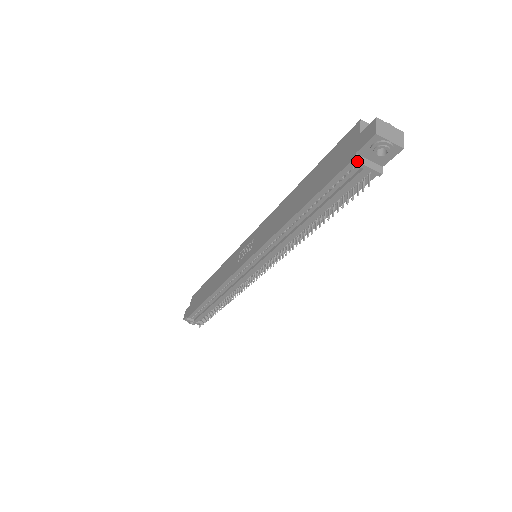
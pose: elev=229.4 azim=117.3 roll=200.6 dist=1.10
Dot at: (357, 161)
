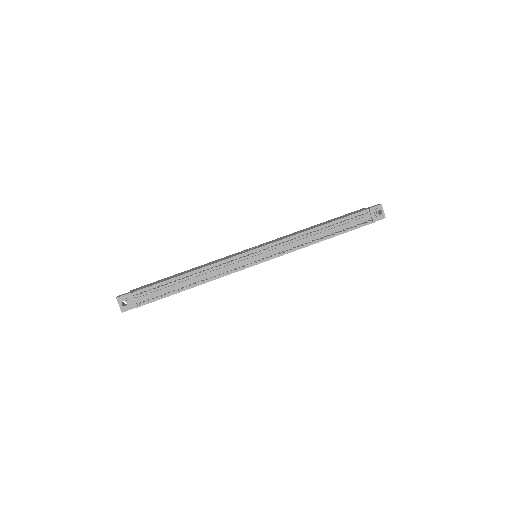
Dot at: (371, 209)
